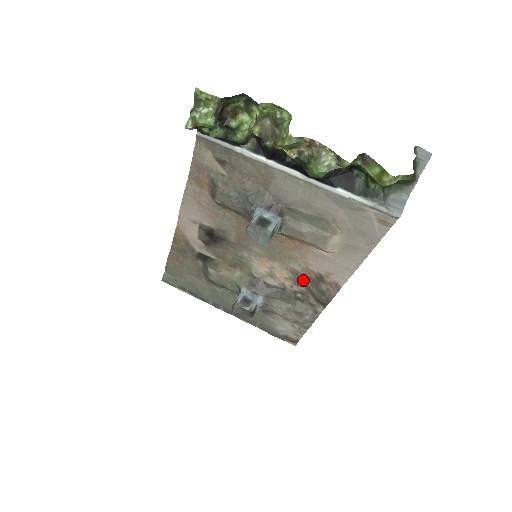
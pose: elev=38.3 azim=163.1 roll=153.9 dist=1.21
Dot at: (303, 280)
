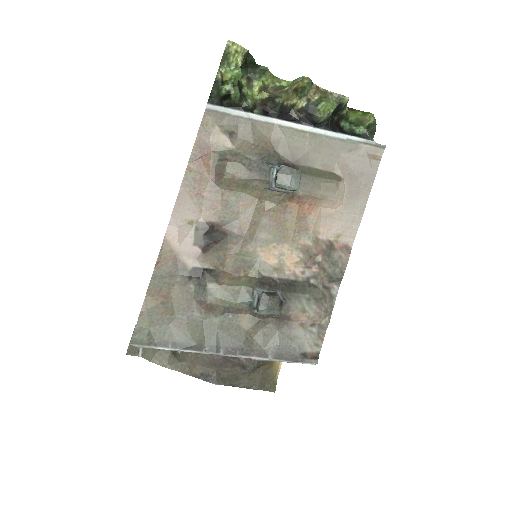
Dot at: (314, 257)
